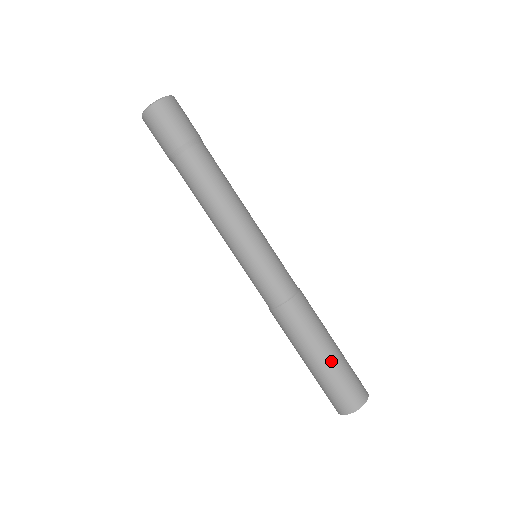
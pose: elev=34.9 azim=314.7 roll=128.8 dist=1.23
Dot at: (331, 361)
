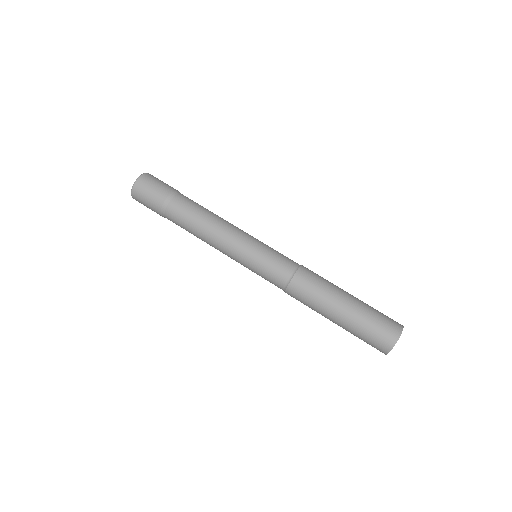
Dot at: (344, 323)
